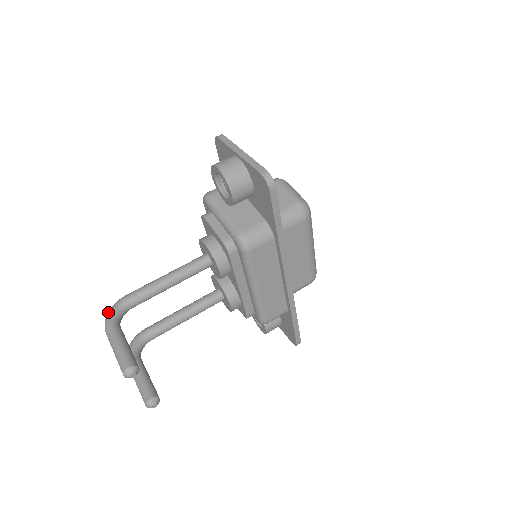
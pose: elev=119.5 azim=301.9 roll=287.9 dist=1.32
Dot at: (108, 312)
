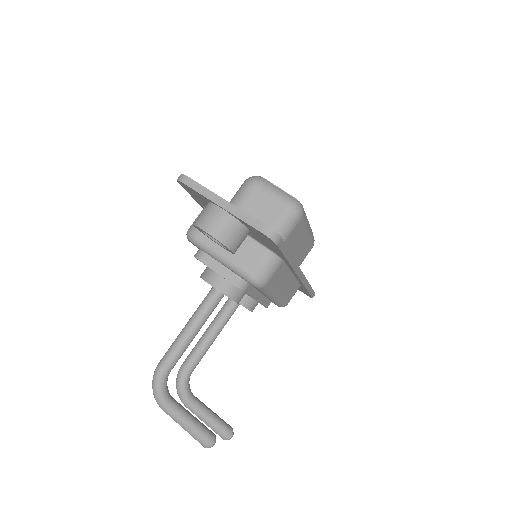
Dot at: (153, 389)
